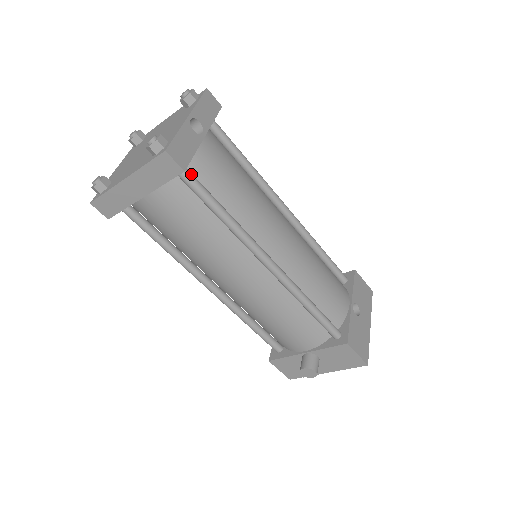
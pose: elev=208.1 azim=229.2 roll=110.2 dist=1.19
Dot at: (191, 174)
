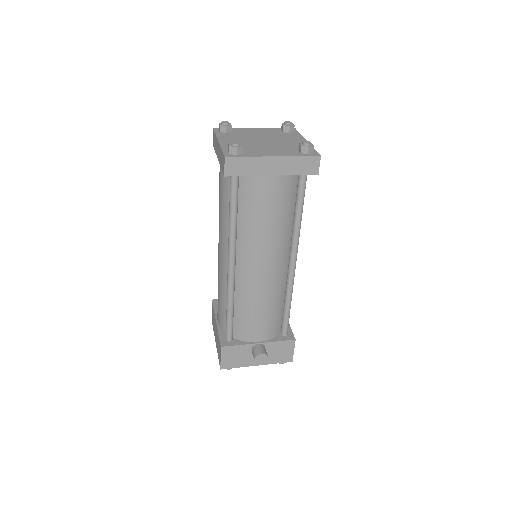
Dot at: (306, 178)
